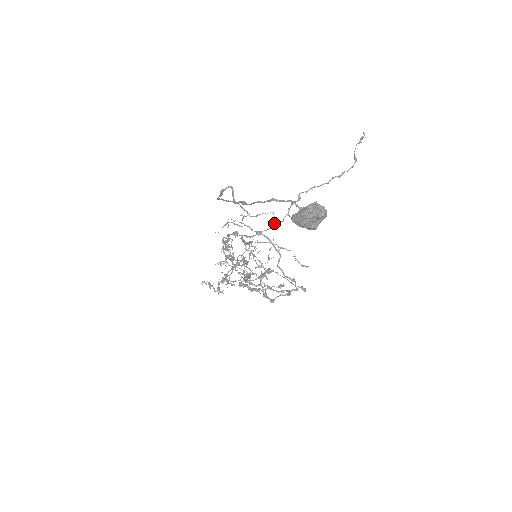
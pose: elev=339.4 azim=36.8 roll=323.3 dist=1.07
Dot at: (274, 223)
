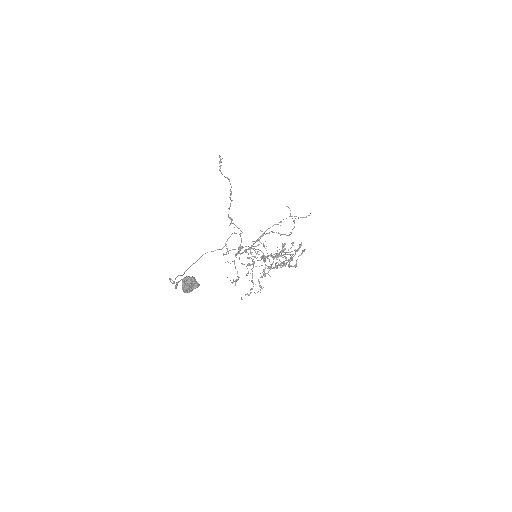
Dot at: (240, 236)
